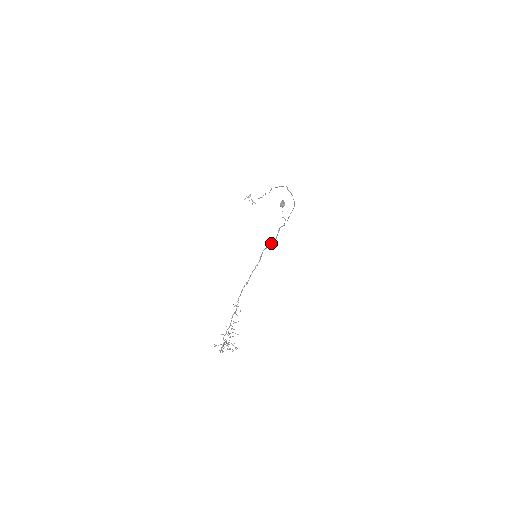
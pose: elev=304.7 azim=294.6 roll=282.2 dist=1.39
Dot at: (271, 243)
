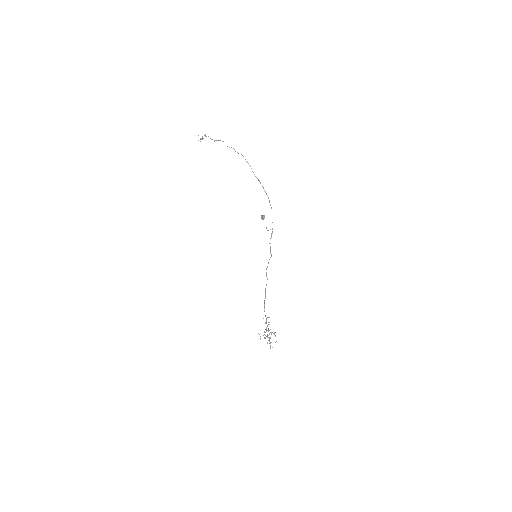
Dot at: occluded
